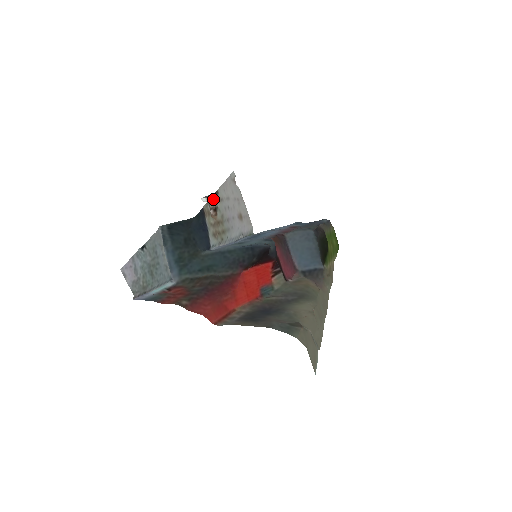
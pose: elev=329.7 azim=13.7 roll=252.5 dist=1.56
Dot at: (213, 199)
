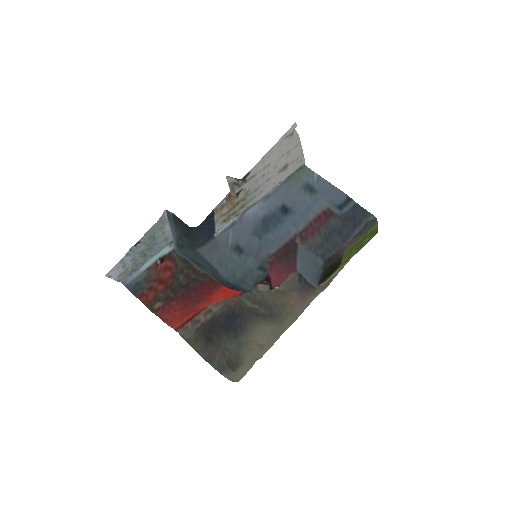
Dot at: (238, 183)
